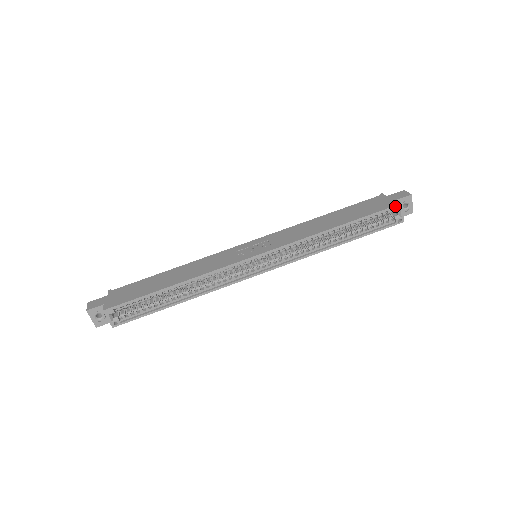
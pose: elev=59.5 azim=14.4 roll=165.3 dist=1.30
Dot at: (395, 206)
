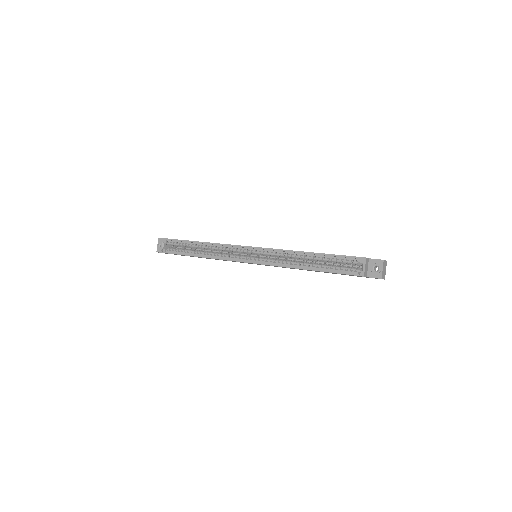
Dot at: (359, 257)
